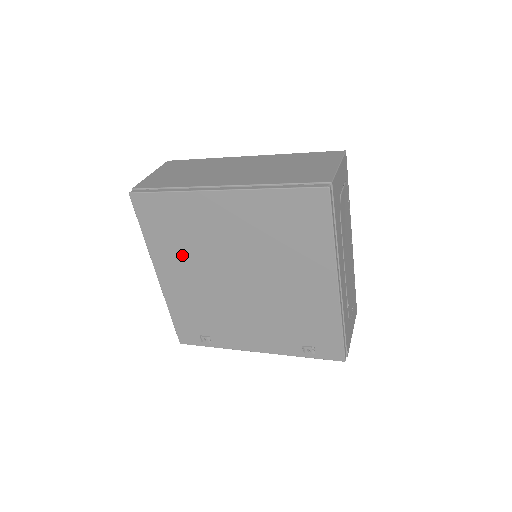
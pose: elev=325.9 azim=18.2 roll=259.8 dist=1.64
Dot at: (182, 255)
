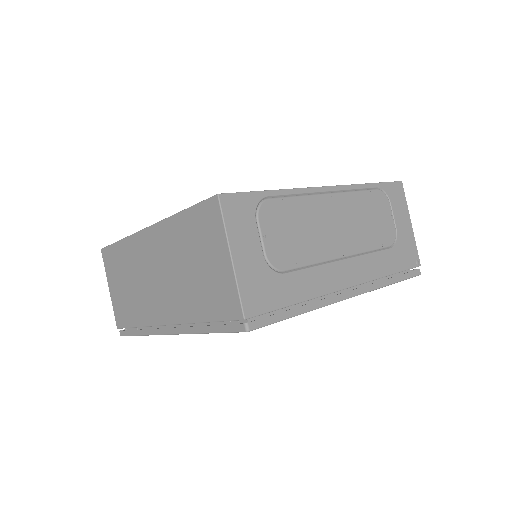
Dot at: occluded
